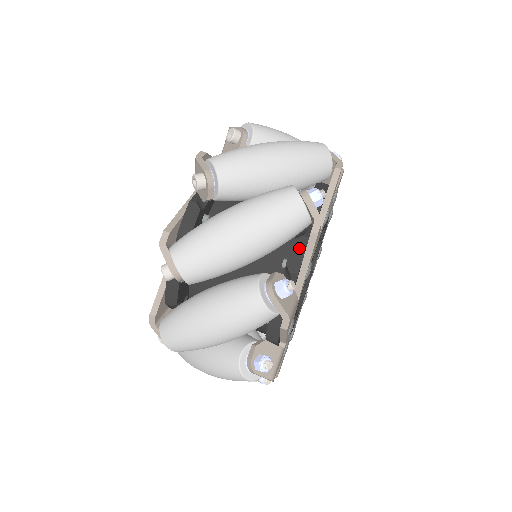
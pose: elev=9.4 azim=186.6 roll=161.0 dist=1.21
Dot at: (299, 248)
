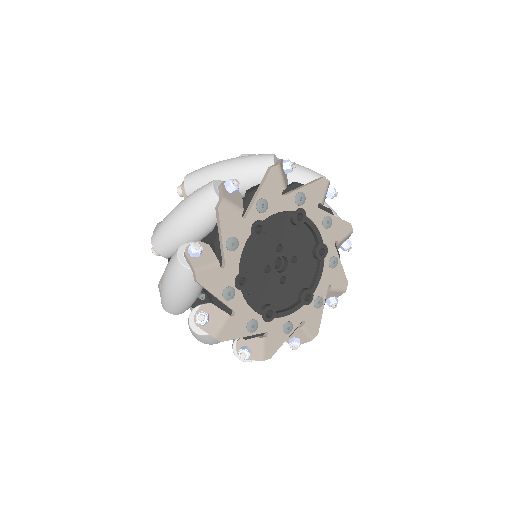
Dot at: occluded
